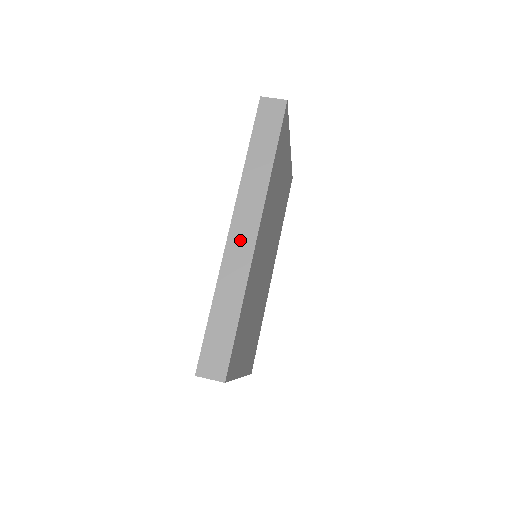
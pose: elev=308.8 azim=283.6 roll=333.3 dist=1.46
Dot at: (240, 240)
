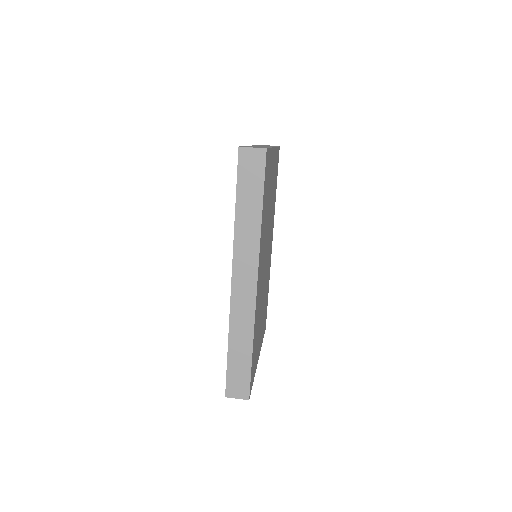
Dot at: (242, 292)
